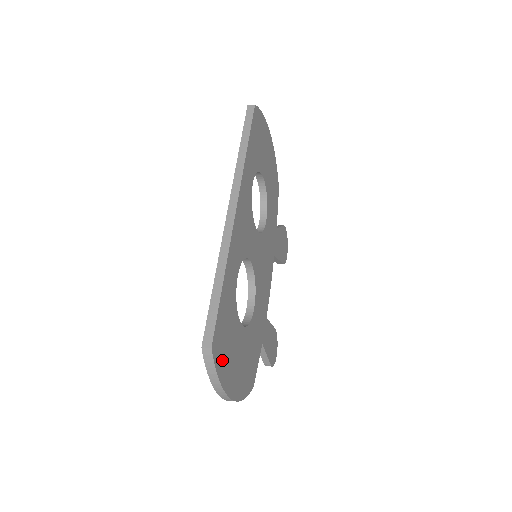
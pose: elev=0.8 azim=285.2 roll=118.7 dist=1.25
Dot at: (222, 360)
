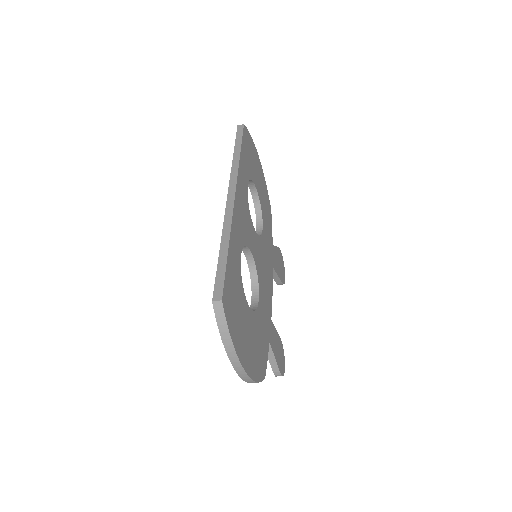
Dot at: (233, 322)
